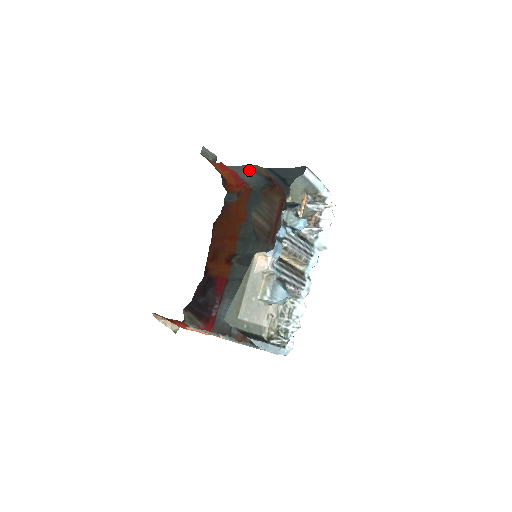
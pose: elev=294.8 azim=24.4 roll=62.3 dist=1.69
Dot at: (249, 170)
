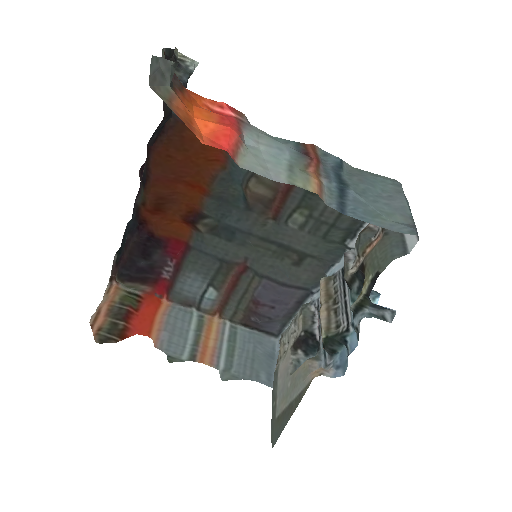
Dot at: (285, 171)
